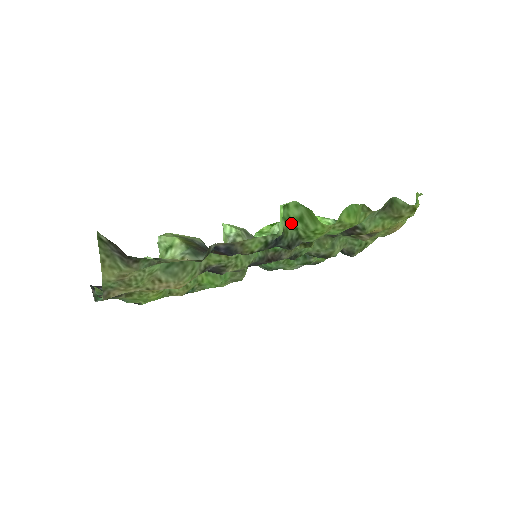
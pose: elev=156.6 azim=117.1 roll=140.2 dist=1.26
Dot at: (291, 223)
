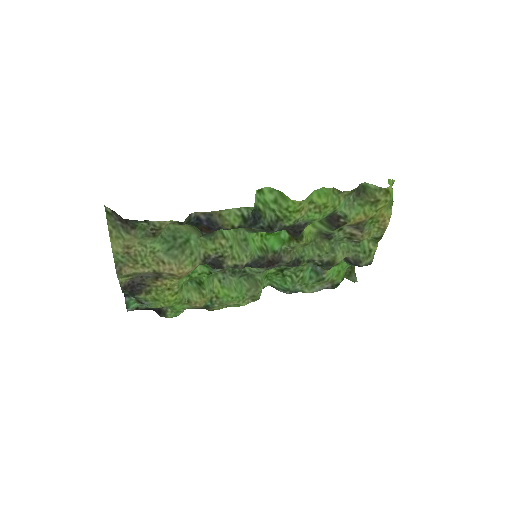
Dot at: (268, 206)
